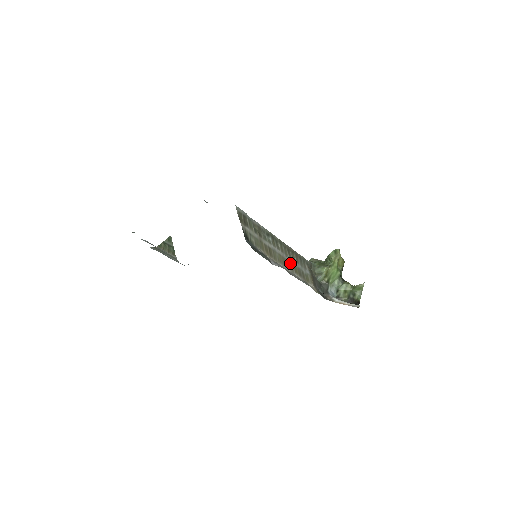
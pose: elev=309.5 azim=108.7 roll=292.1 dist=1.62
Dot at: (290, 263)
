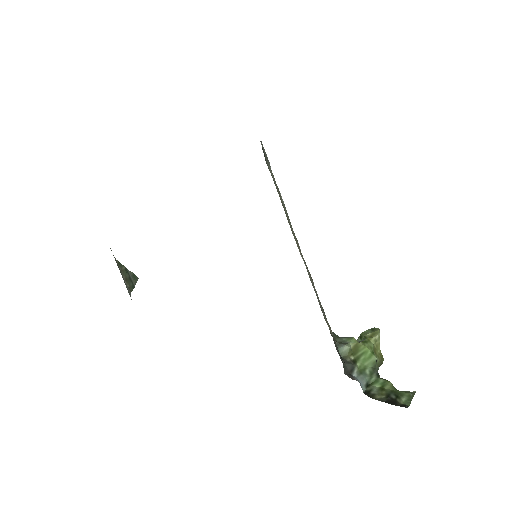
Dot at: (307, 269)
